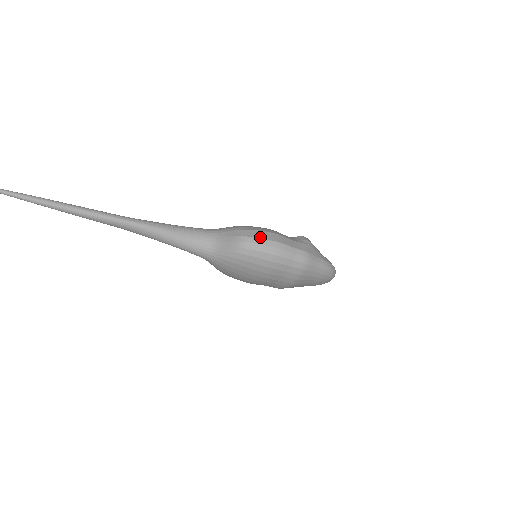
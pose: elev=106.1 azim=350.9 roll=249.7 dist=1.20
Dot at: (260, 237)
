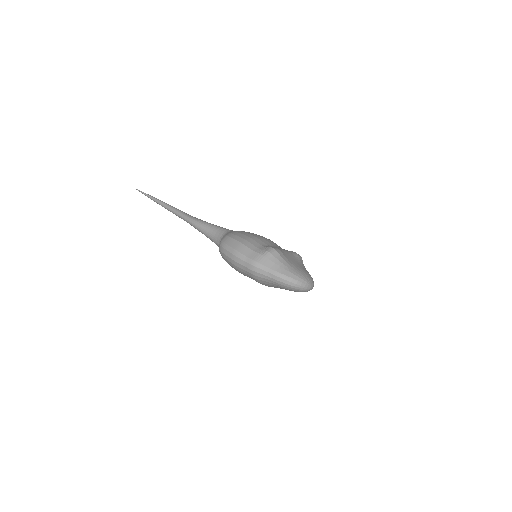
Dot at: (227, 243)
